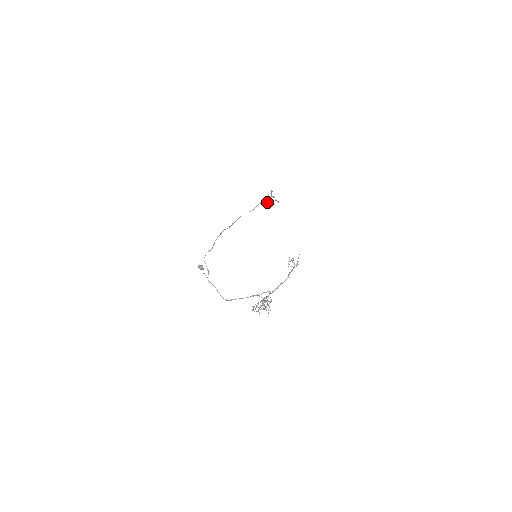
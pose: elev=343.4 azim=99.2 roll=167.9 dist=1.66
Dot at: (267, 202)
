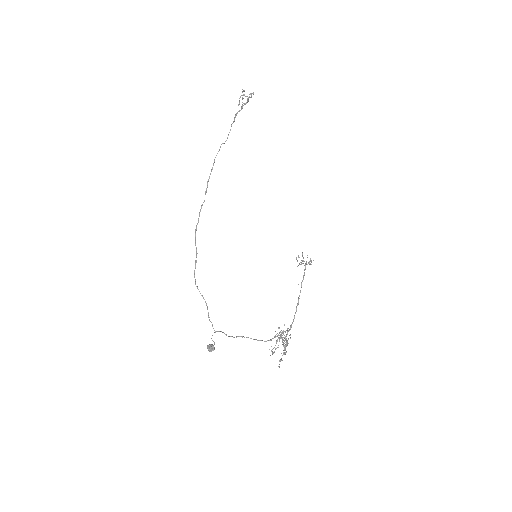
Dot at: (239, 102)
